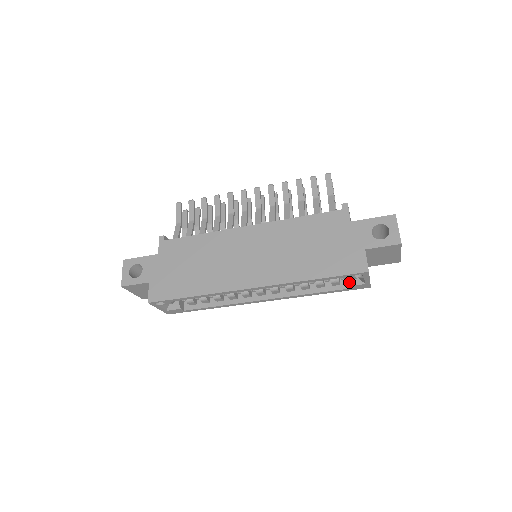
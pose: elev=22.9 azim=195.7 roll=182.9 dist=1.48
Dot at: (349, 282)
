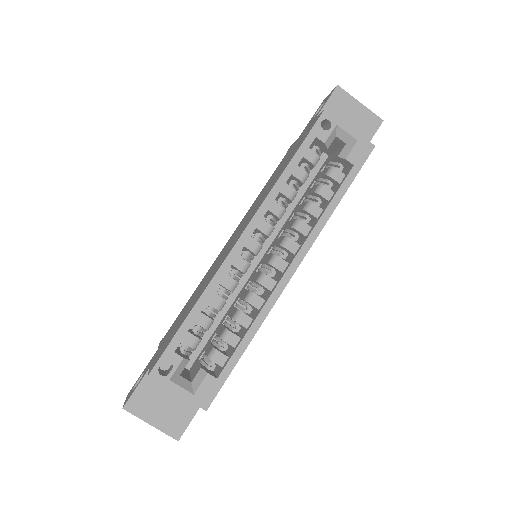
Dot at: (342, 156)
